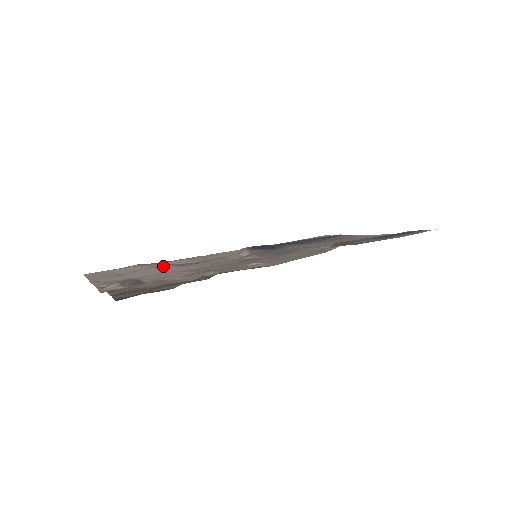
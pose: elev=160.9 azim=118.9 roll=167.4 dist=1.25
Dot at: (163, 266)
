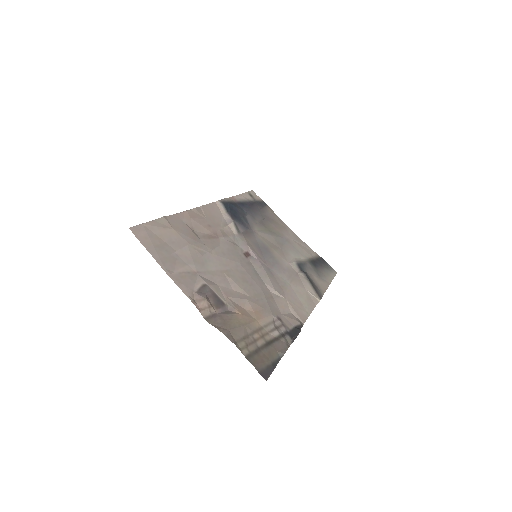
Dot at: (197, 243)
